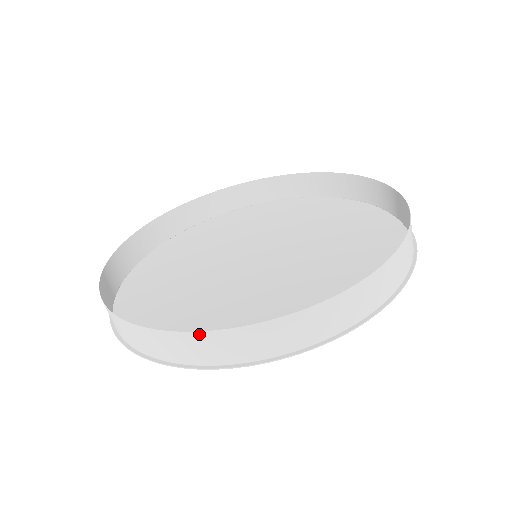
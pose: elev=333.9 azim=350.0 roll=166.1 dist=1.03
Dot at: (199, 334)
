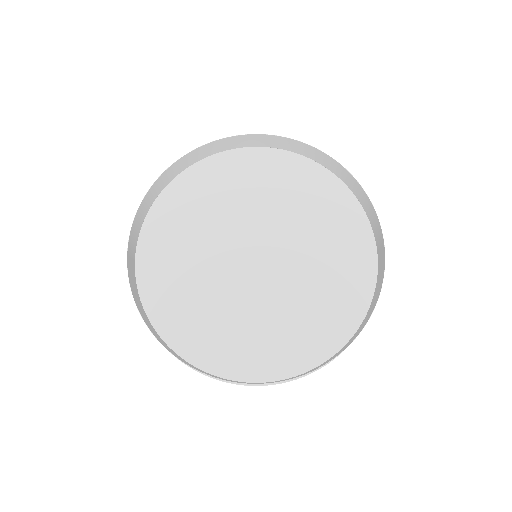
Dot at: occluded
